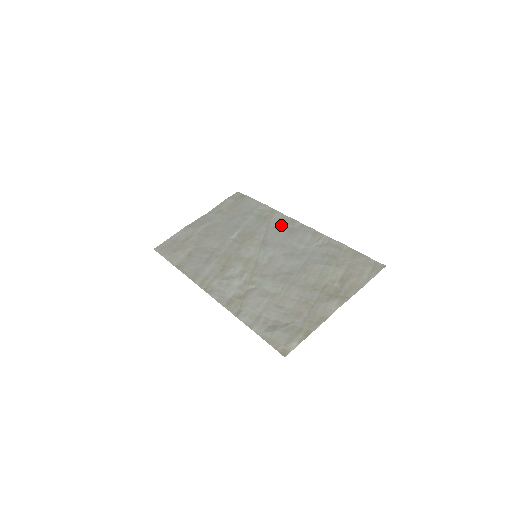
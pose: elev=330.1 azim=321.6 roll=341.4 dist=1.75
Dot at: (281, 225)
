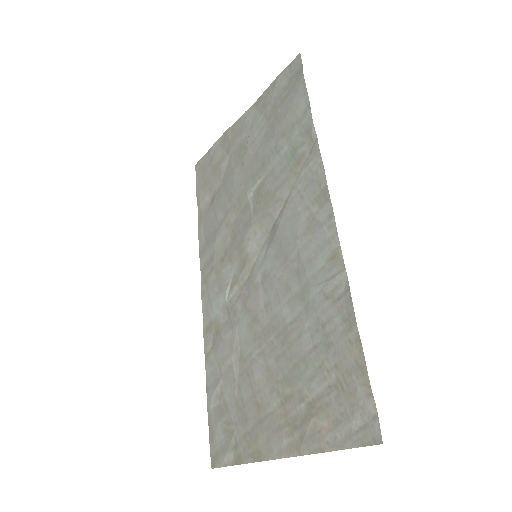
Dot at: (306, 197)
